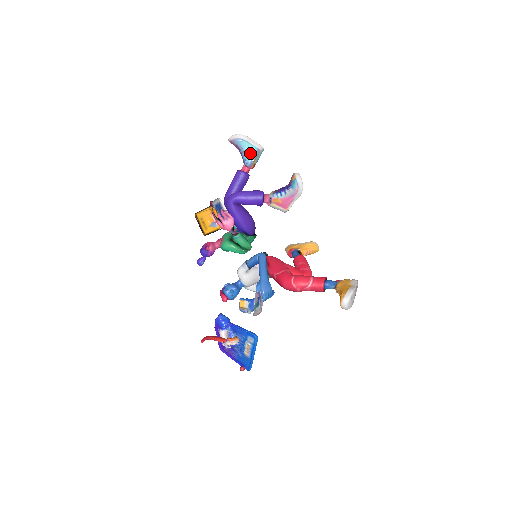
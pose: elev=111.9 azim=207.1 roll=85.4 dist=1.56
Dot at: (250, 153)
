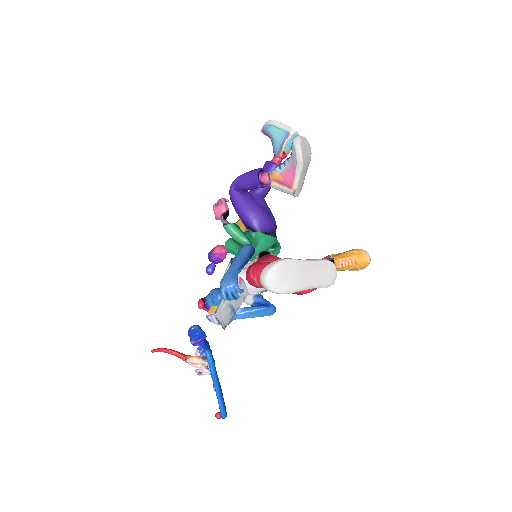
Dot at: (278, 139)
